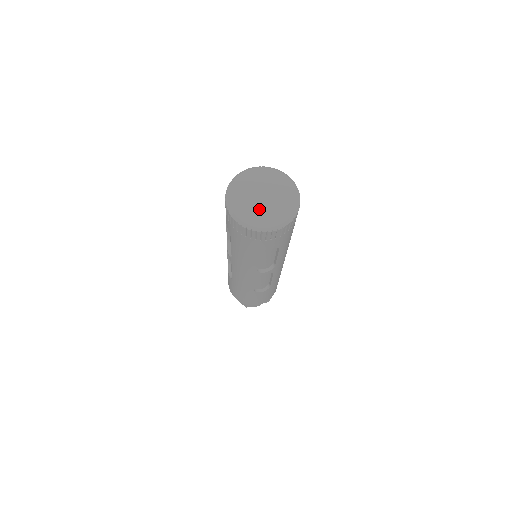
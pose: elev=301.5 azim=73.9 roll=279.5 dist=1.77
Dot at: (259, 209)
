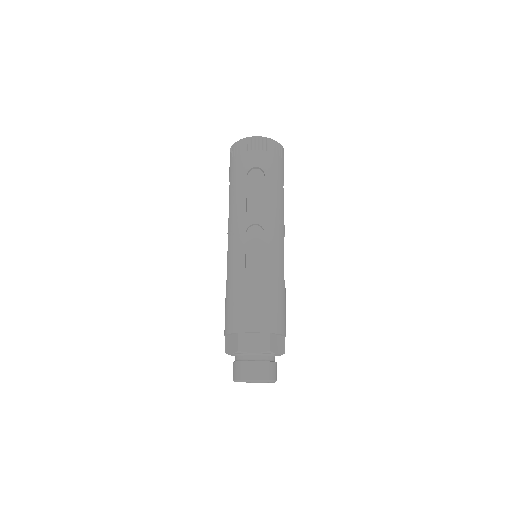
Dot at: occluded
